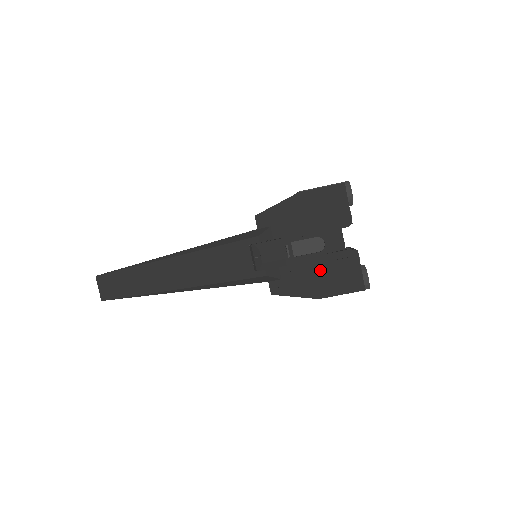
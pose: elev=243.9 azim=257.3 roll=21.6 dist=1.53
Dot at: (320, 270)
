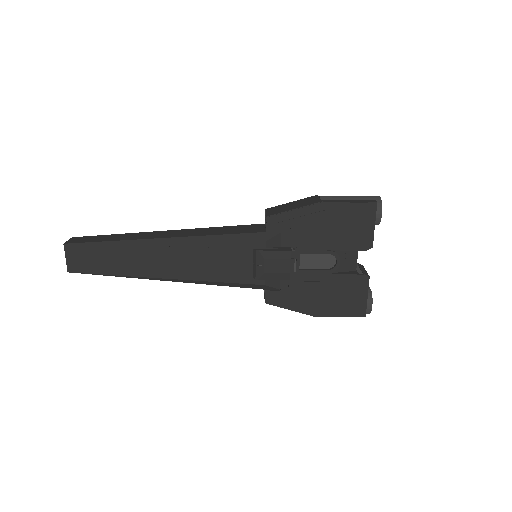
Dot at: (324, 289)
